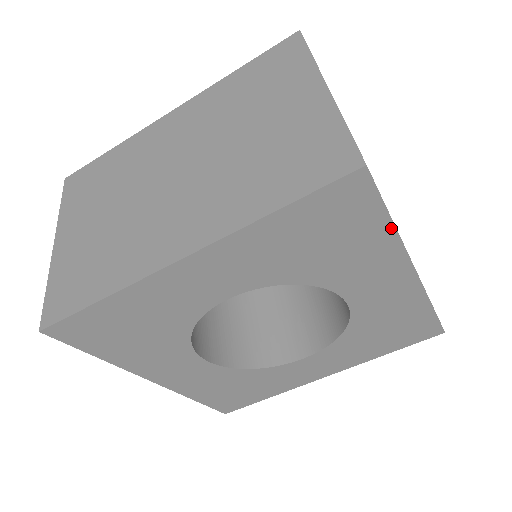
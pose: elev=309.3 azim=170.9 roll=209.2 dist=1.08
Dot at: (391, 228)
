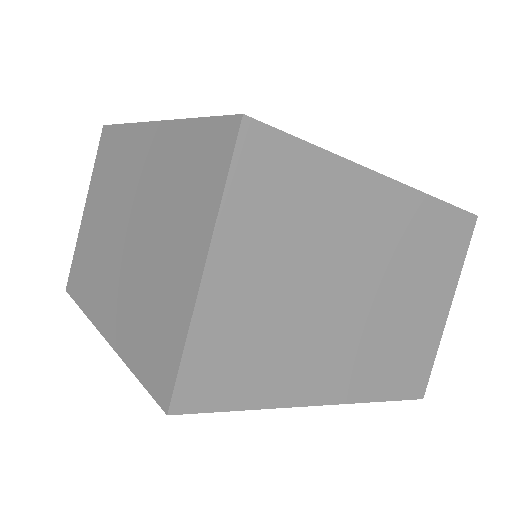
Dot at: (254, 407)
